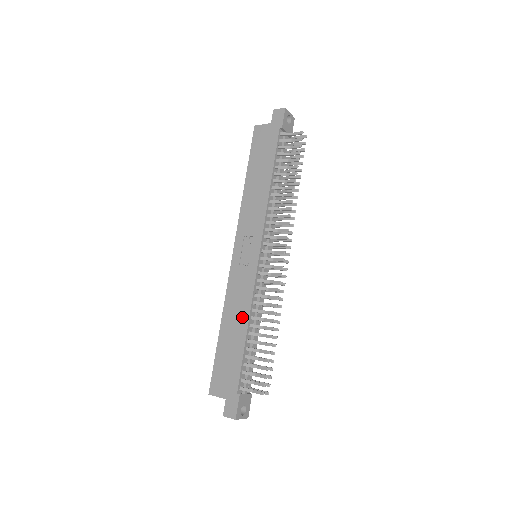
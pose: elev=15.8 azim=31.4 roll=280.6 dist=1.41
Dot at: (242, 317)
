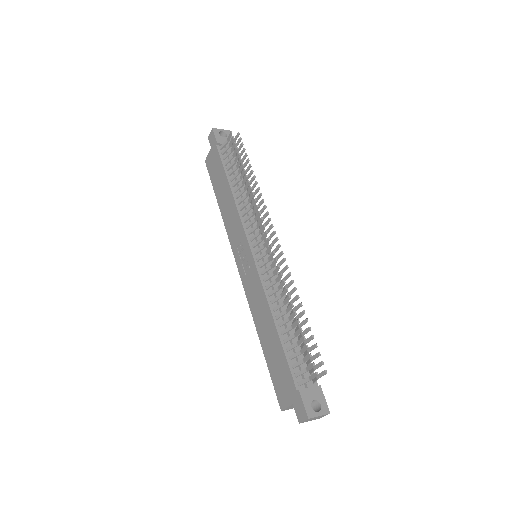
Dot at: (266, 315)
